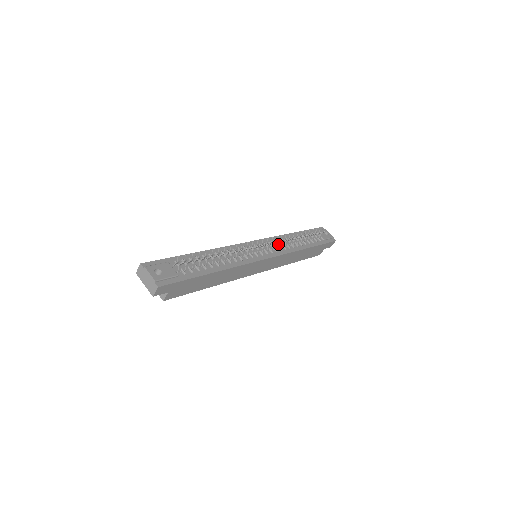
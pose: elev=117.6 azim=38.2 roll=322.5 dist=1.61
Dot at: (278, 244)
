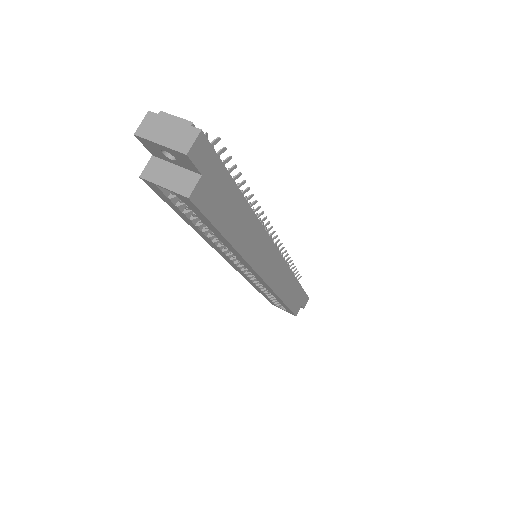
Dot at: occluded
